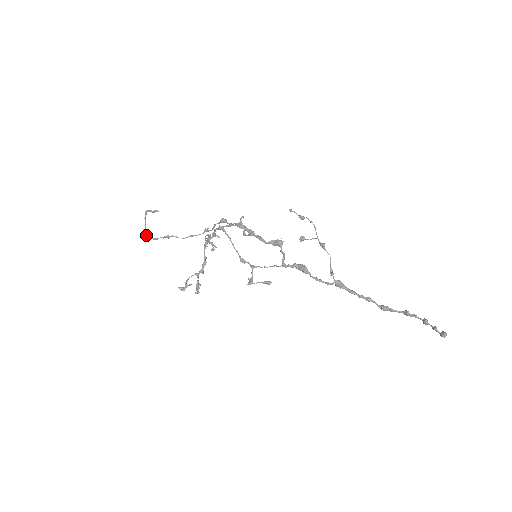
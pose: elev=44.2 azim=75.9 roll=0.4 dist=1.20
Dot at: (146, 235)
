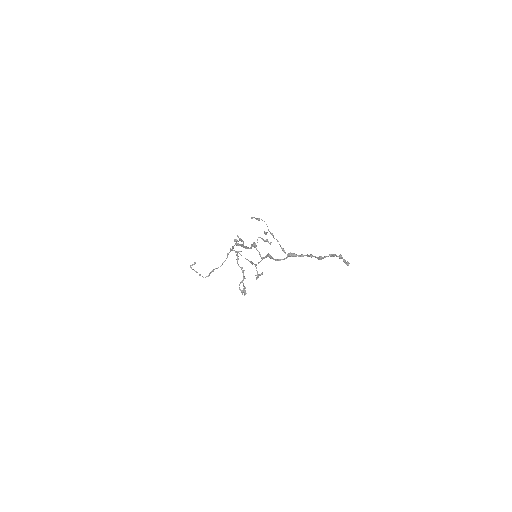
Dot at: occluded
